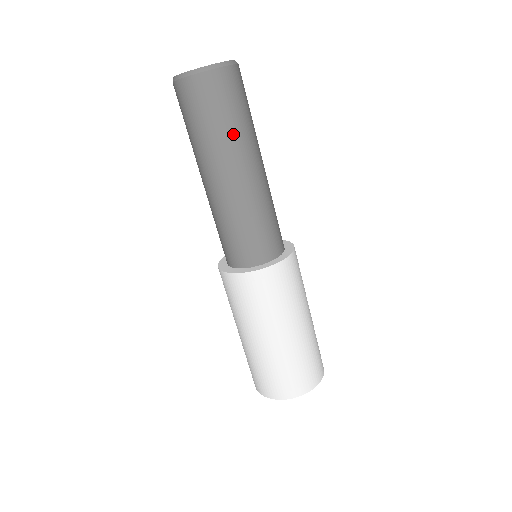
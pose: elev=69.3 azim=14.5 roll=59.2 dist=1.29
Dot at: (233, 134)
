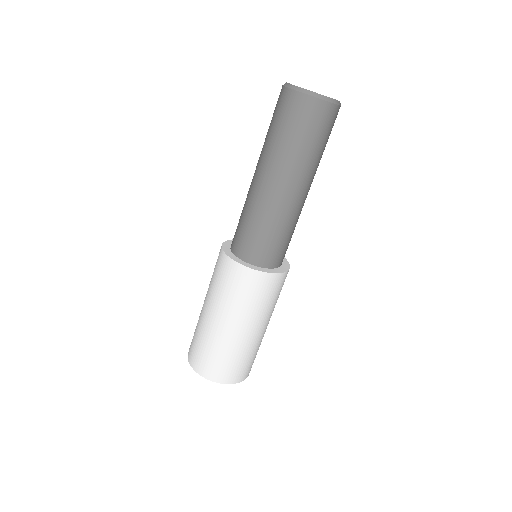
Dot at: (293, 153)
